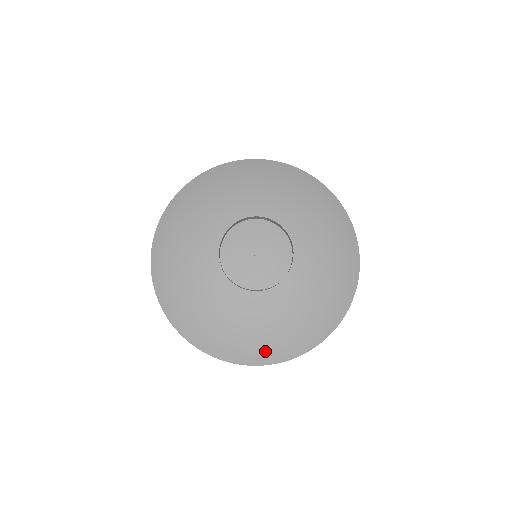
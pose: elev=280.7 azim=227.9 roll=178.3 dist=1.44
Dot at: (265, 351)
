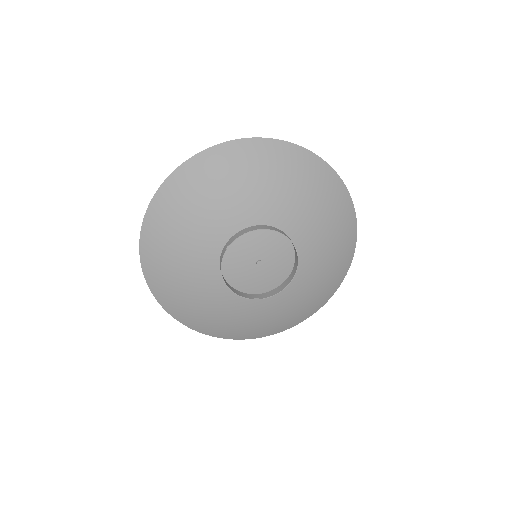
Dot at: (237, 333)
